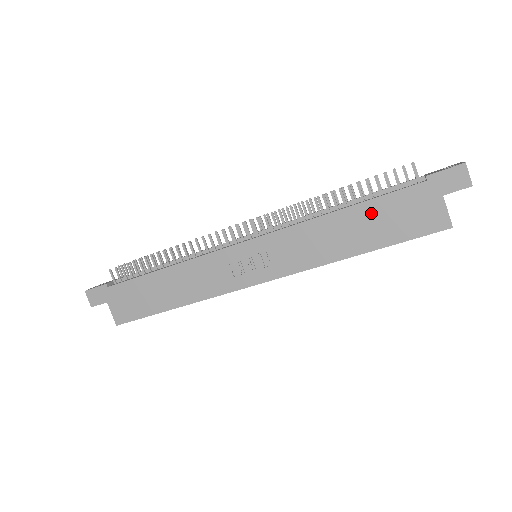
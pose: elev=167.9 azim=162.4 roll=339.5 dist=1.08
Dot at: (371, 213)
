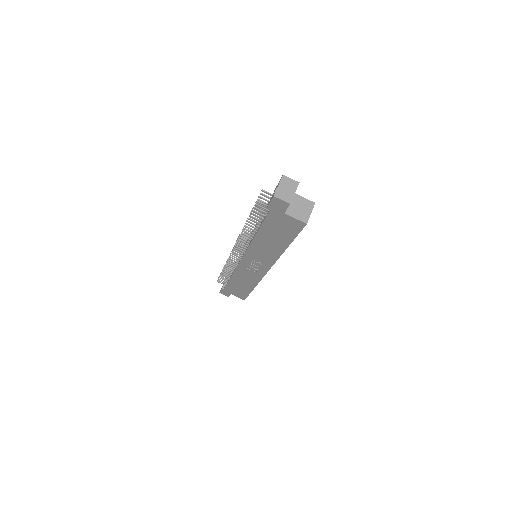
Dot at: (268, 232)
